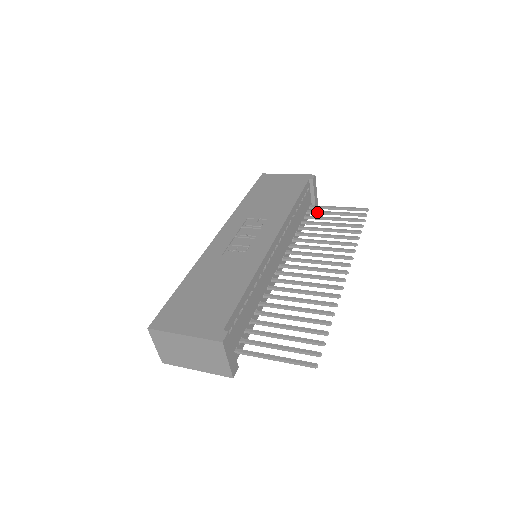
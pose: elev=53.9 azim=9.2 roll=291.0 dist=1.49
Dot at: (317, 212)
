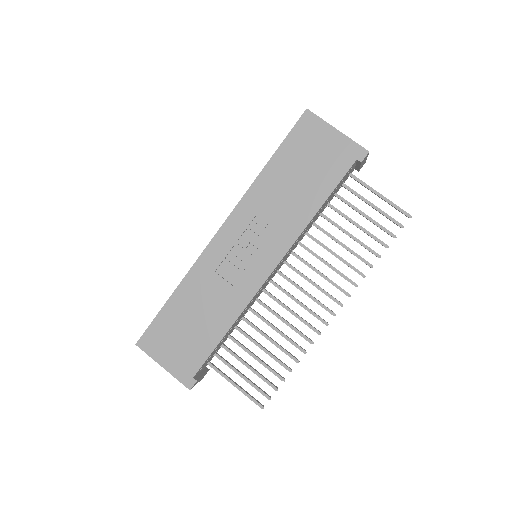
Dot at: (352, 193)
